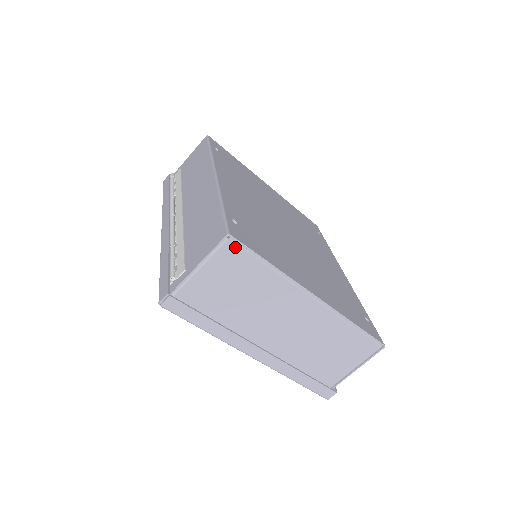
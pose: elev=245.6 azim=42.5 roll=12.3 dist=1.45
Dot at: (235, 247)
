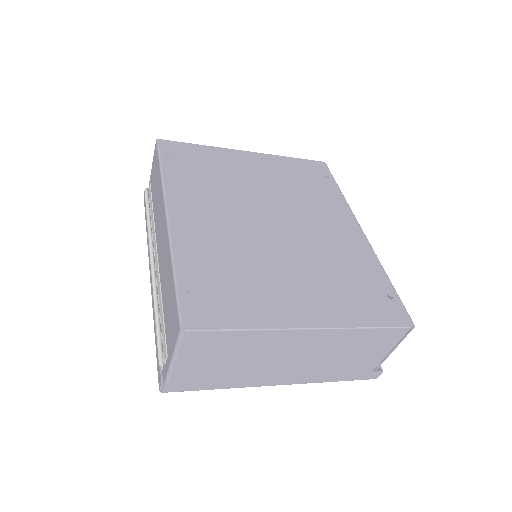
Dot at: (196, 333)
